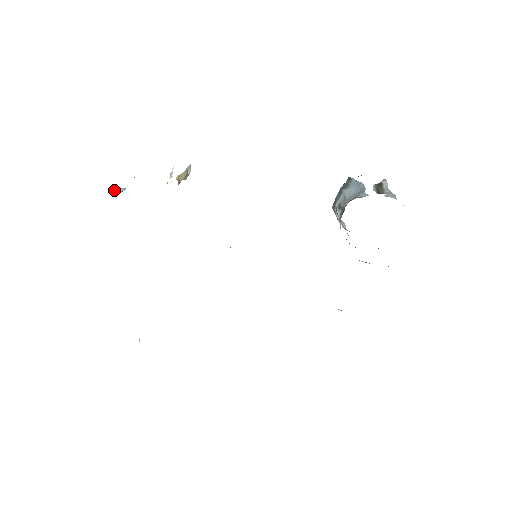
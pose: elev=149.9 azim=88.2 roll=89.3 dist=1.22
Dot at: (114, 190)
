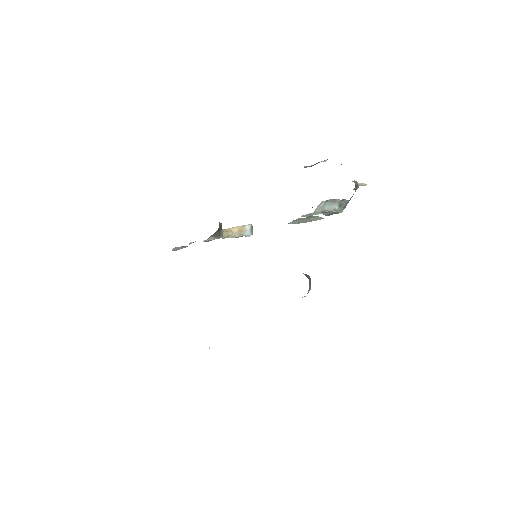
Dot at: (189, 244)
